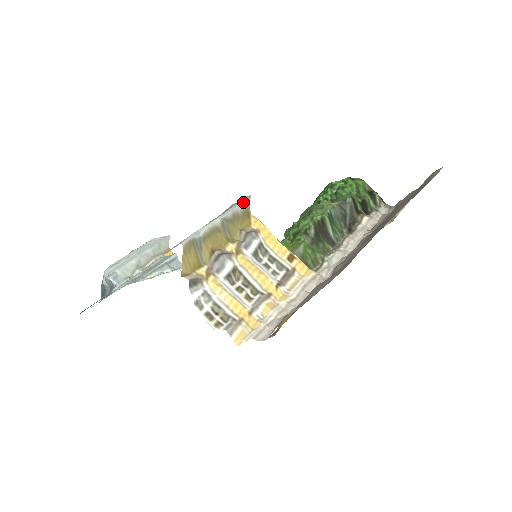
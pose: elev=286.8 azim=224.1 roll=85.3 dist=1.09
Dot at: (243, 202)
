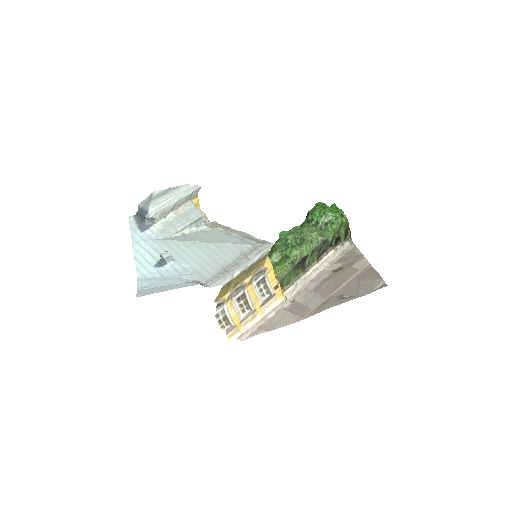
Dot at: (267, 251)
